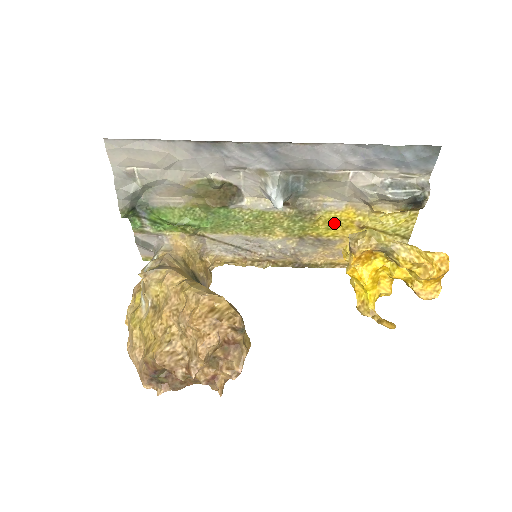
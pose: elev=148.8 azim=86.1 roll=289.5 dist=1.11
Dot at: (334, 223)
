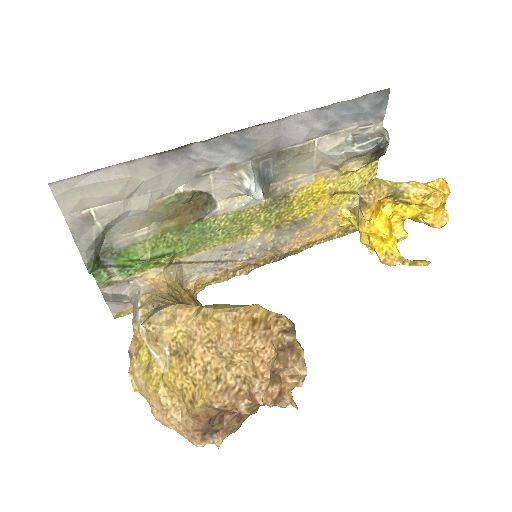
Dot at: (307, 199)
